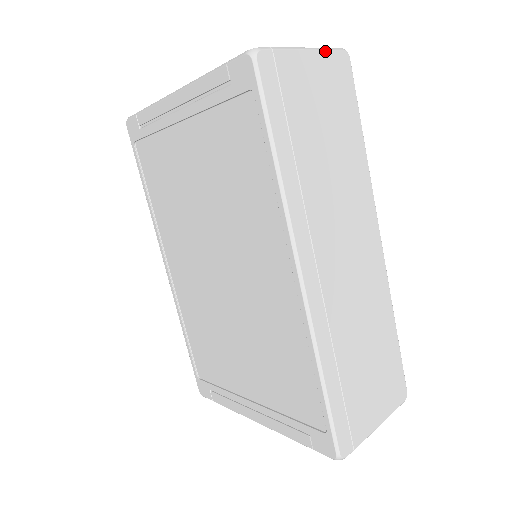
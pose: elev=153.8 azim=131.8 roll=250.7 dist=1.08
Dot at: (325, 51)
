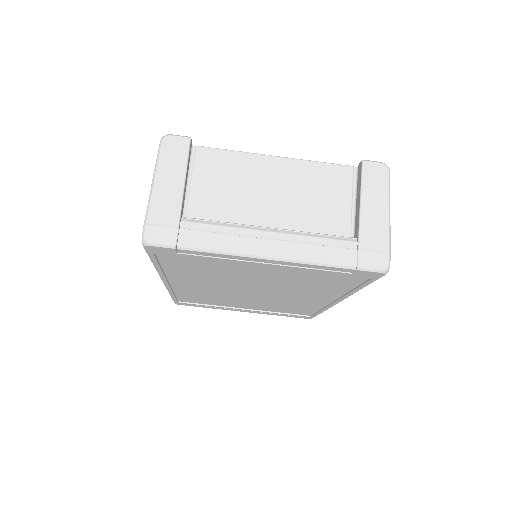
Dot at: occluded
